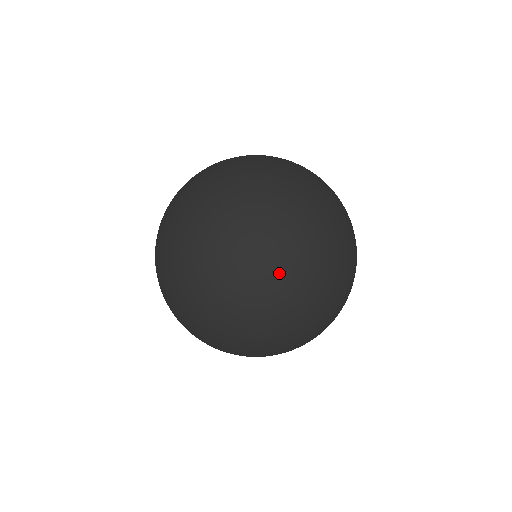
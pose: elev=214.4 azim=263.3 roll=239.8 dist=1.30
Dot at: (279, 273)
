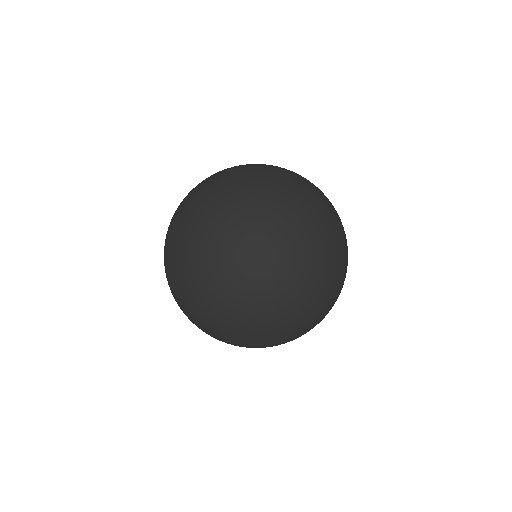
Dot at: (264, 291)
